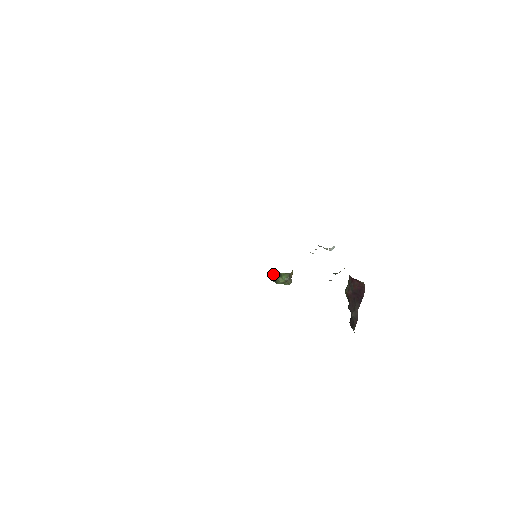
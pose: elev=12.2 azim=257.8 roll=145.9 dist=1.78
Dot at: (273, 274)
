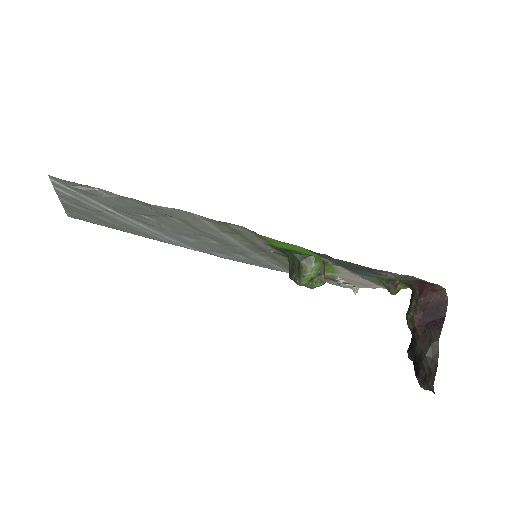
Dot at: (296, 260)
